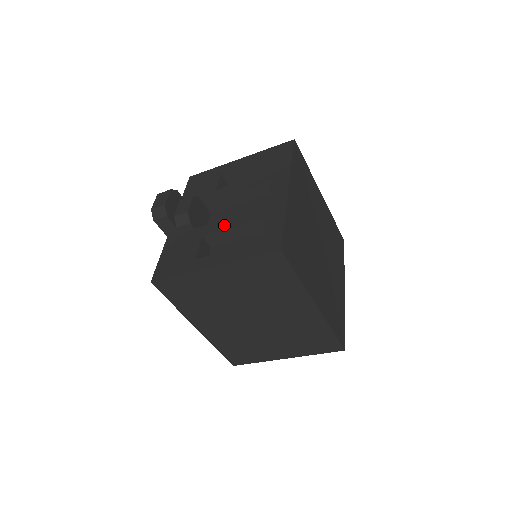
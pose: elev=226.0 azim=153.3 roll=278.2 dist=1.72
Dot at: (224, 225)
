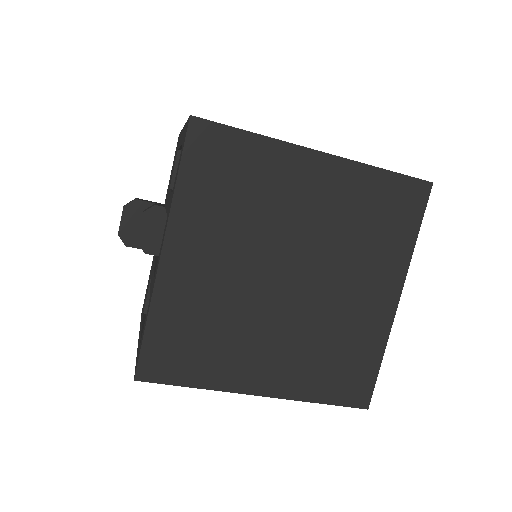
Dot at: (152, 275)
